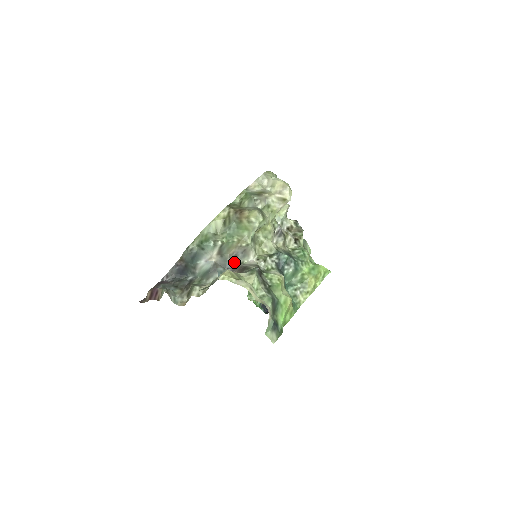
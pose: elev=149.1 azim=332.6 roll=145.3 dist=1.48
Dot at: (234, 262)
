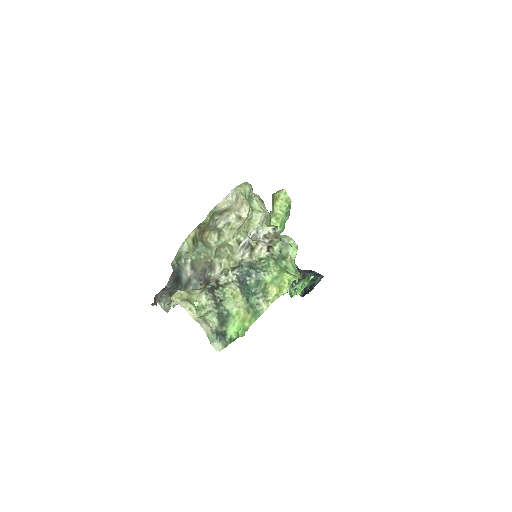
Dot at: (204, 275)
